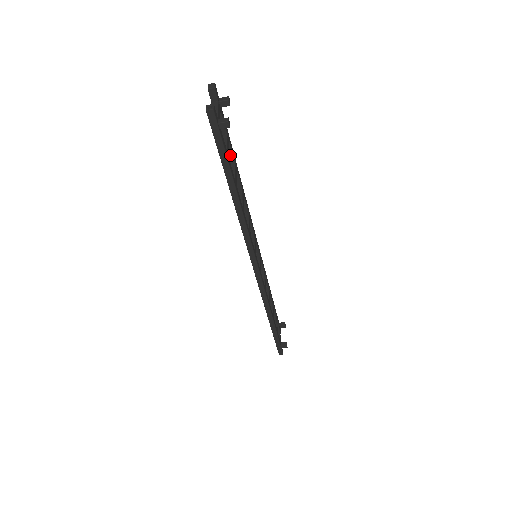
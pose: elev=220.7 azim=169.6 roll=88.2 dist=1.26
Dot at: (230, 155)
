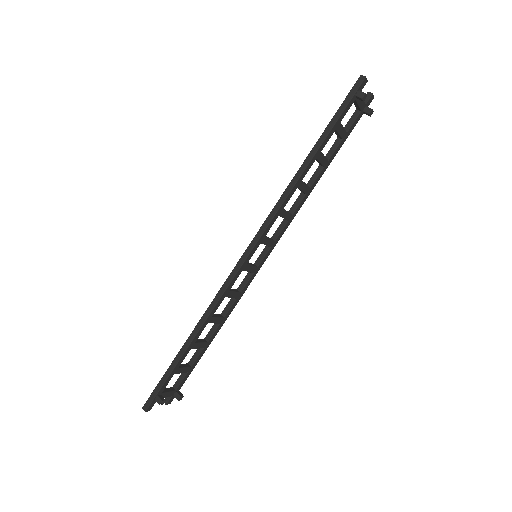
Dot at: (332, 151)
